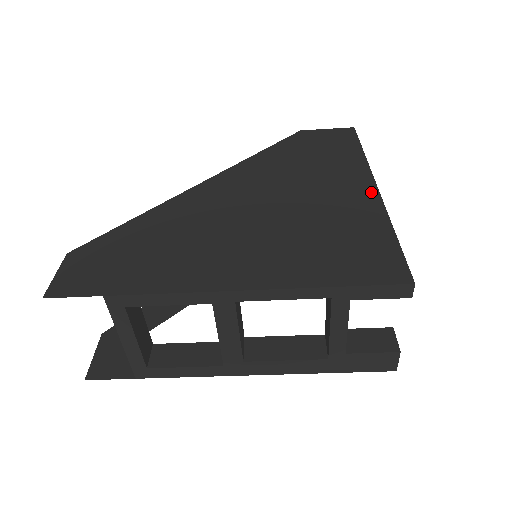
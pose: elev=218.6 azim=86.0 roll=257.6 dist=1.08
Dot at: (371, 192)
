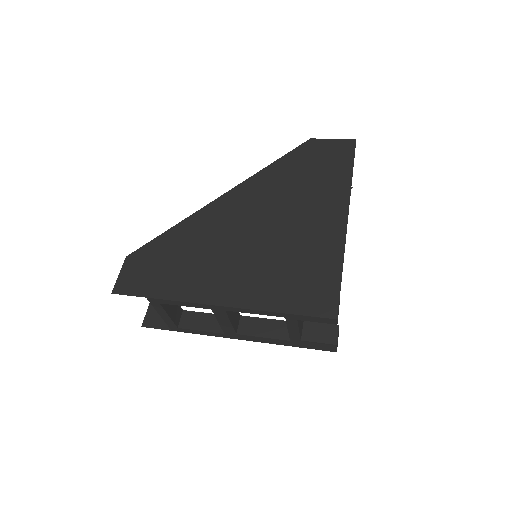
Dot at: (341, 225)
